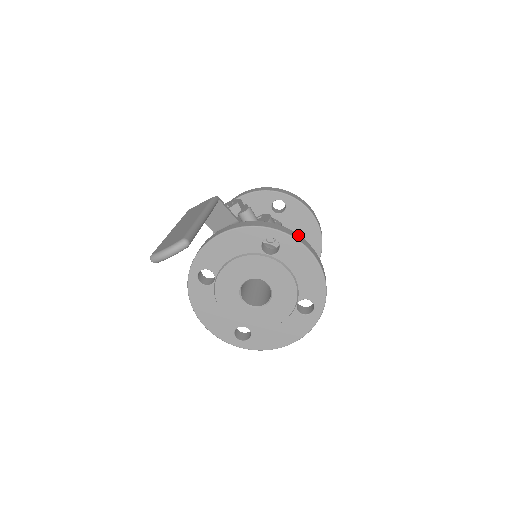
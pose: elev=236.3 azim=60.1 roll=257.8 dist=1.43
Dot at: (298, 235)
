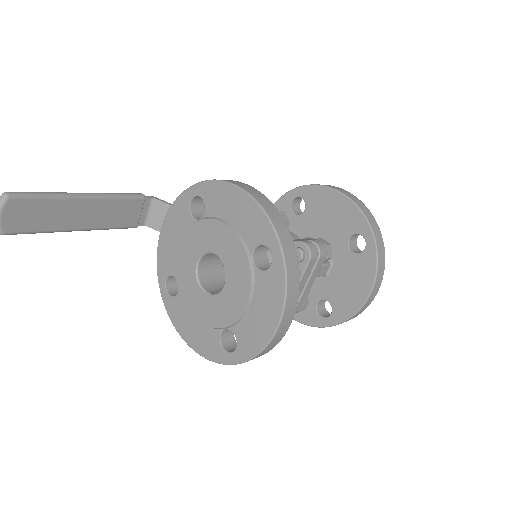
Dot at: occluded
